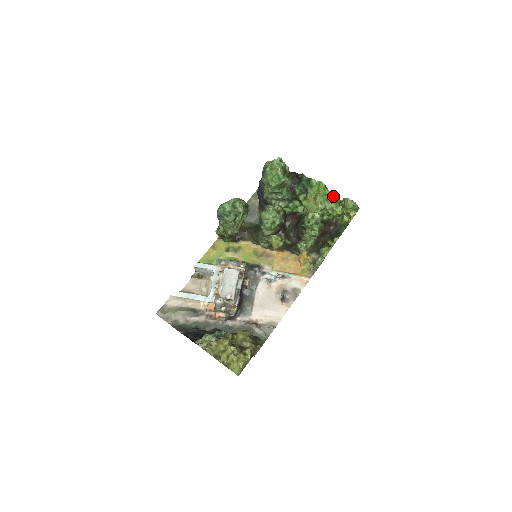
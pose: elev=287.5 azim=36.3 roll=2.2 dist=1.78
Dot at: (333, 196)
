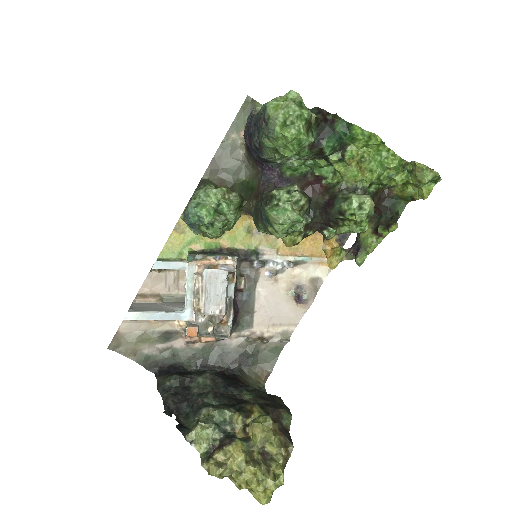
Dot at: (392, 155)
